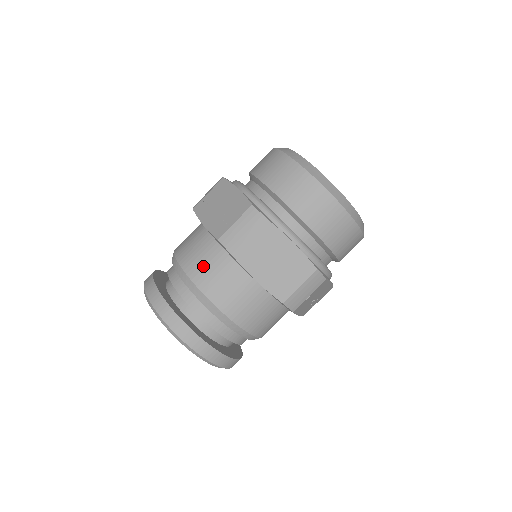
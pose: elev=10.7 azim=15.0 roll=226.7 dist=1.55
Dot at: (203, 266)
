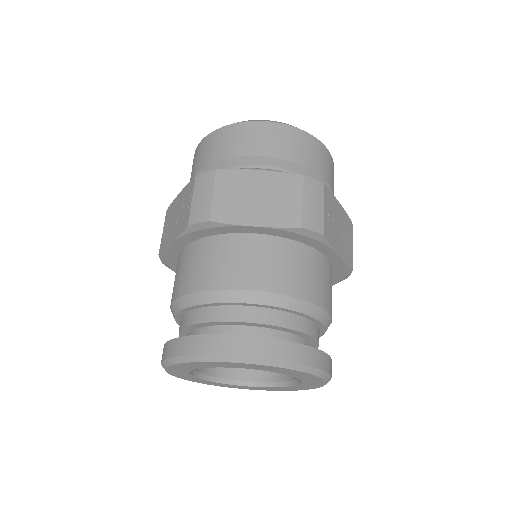
Dot at: (197, 270)
